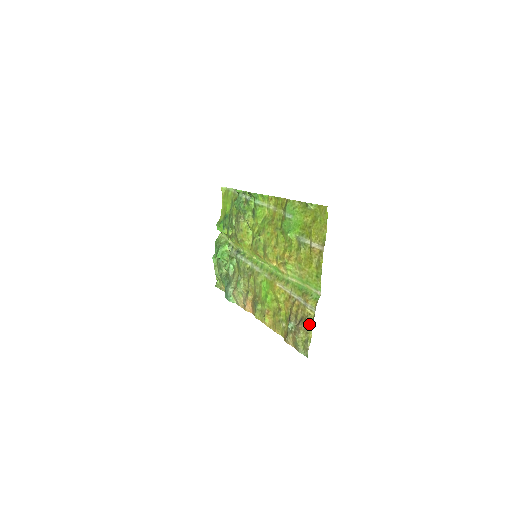
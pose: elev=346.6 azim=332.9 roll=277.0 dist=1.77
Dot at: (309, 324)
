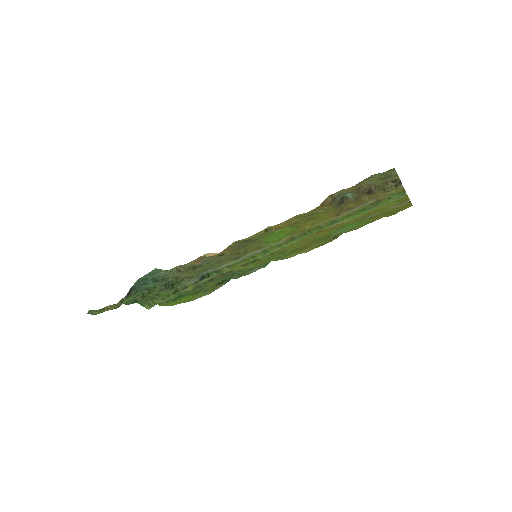
Dot at: (393, 181)
